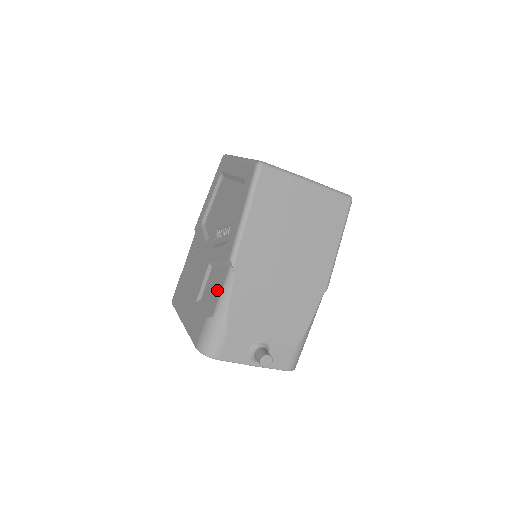
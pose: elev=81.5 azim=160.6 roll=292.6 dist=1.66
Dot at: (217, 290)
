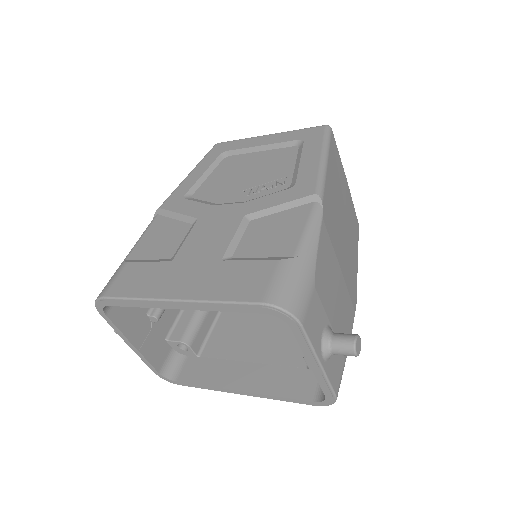
Dot at: (290, 231)
